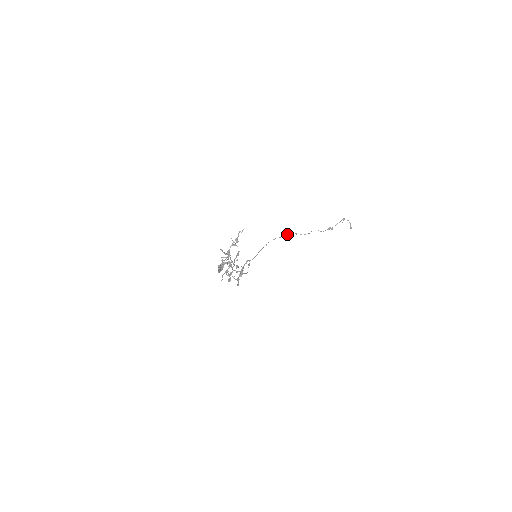
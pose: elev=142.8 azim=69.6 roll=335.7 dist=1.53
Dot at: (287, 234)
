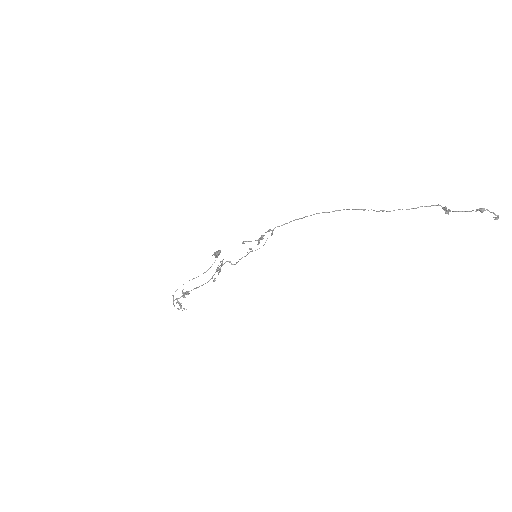
Dot at: (344, 209)
